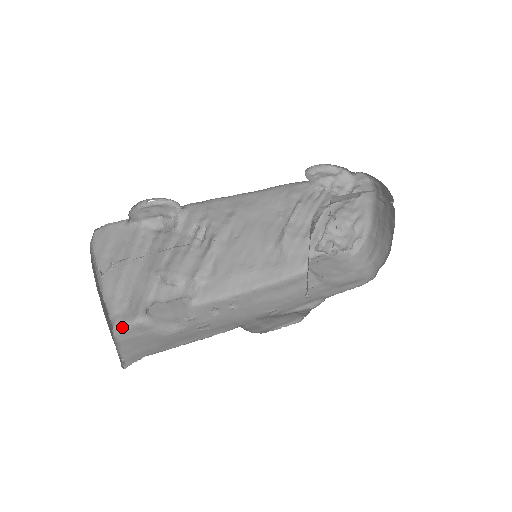
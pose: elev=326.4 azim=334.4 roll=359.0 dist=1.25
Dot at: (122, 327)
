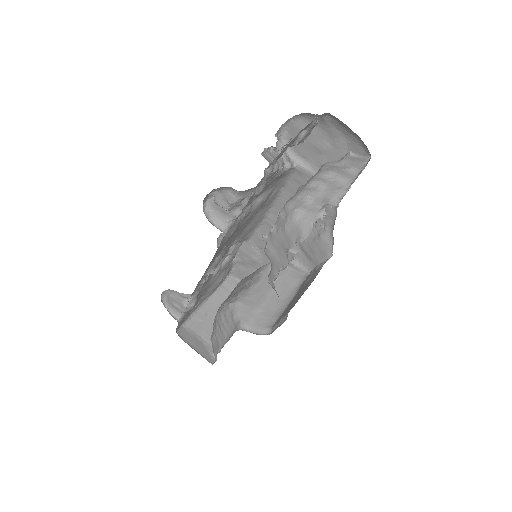
Dot at: (231, 272)
